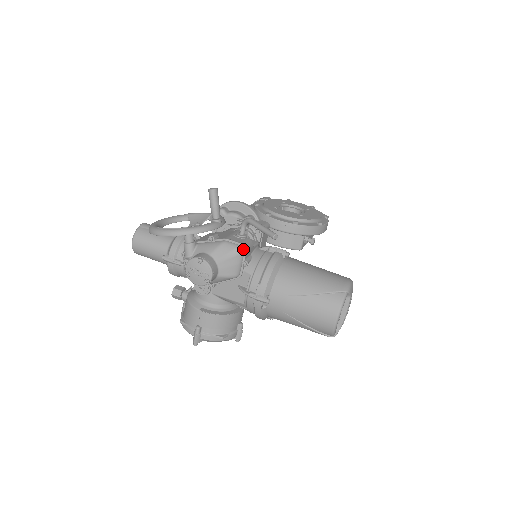
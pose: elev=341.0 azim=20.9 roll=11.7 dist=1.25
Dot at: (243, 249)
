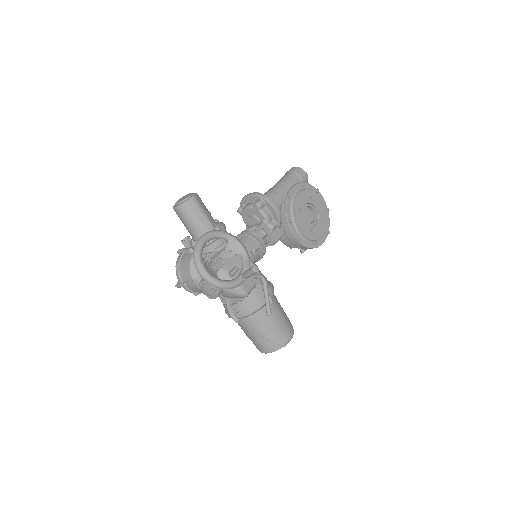
Dot at: (246, 296)
